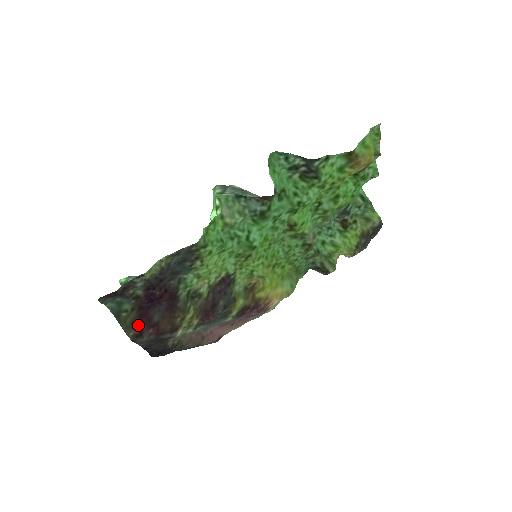
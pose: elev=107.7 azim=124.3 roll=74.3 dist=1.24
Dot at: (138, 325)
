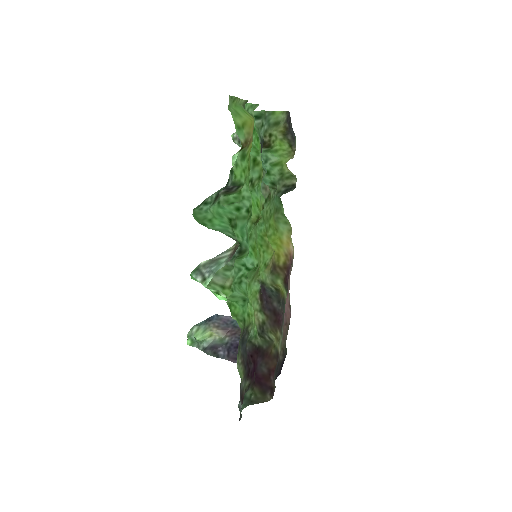
Dot at: (265, 389)
